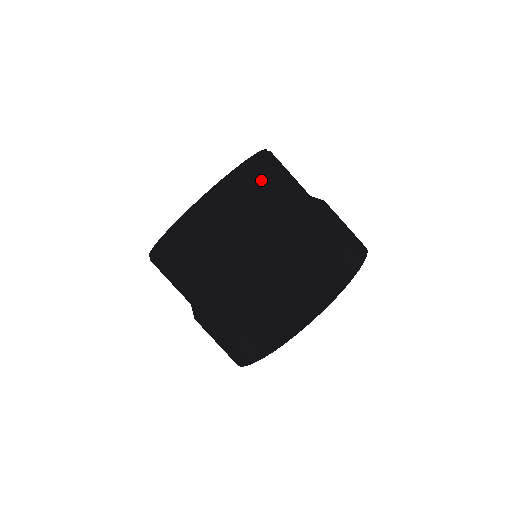
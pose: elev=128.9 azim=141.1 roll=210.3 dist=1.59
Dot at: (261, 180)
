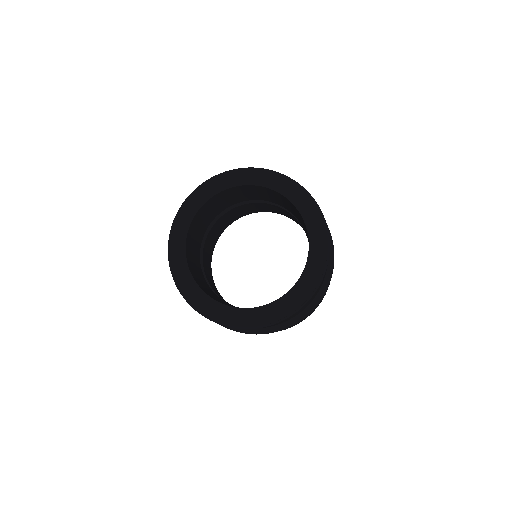
Dot at: occluded
